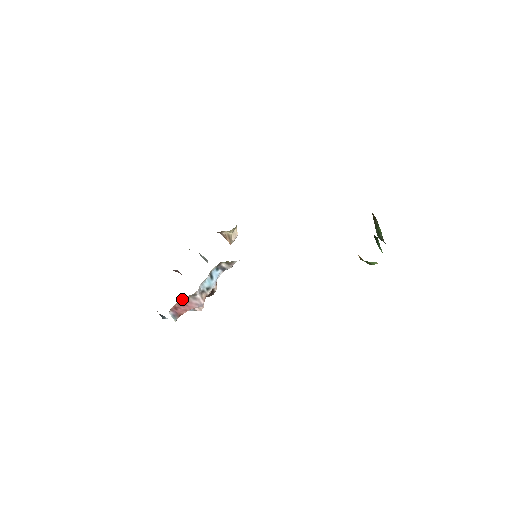
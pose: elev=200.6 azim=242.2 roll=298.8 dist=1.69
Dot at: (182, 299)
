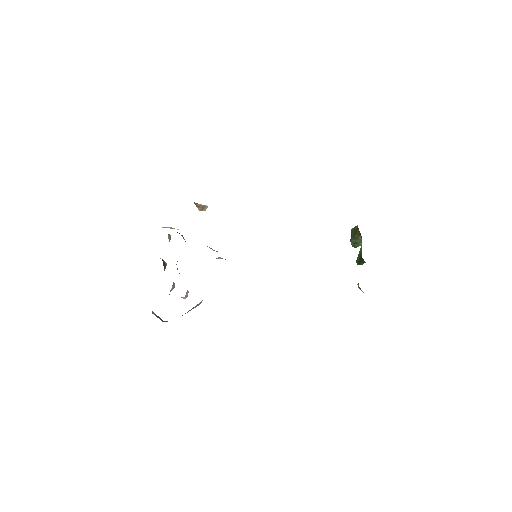
Dot at: occluded
